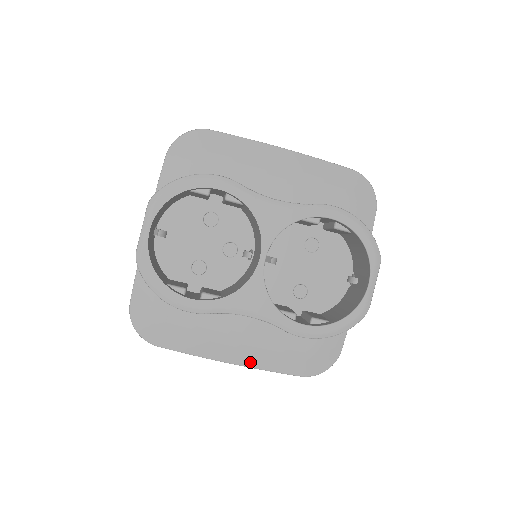
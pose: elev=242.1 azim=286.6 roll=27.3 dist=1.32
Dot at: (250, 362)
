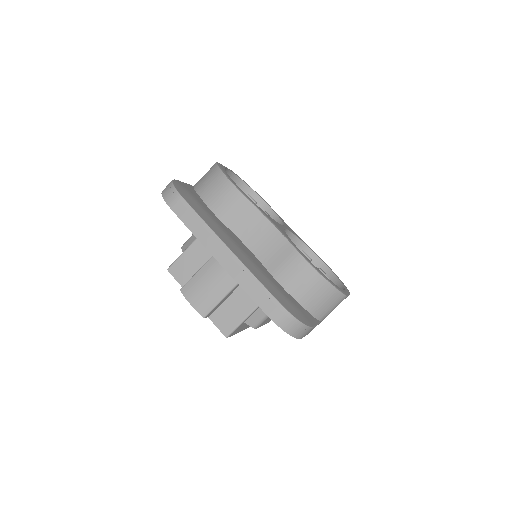
Dot at: (244, 262)
